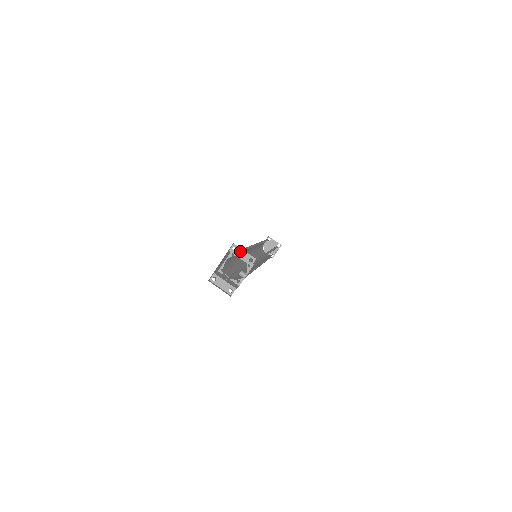
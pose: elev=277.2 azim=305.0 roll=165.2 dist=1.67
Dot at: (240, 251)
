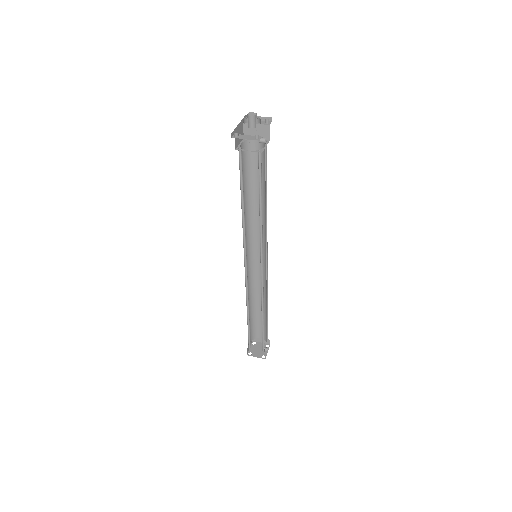
Dot at: occluded
